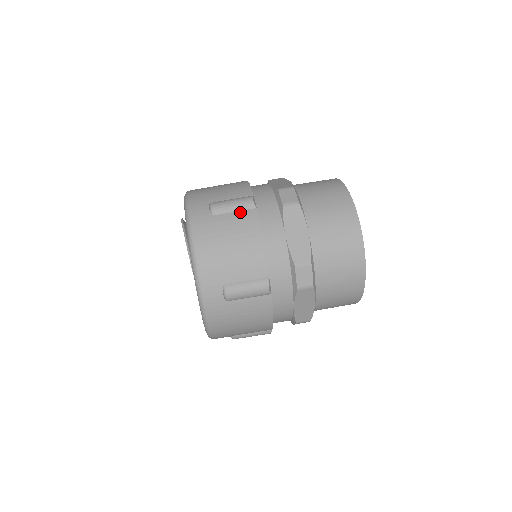
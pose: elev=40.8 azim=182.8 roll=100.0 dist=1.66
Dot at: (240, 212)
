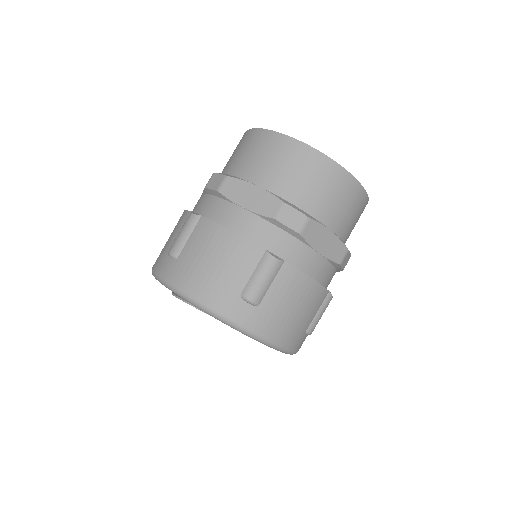
Dot at: (193, 232)
